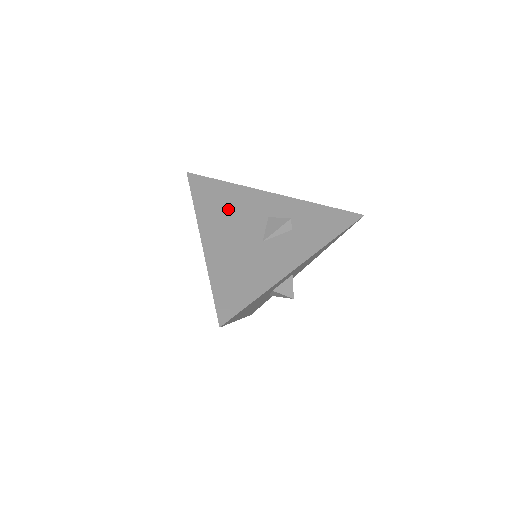
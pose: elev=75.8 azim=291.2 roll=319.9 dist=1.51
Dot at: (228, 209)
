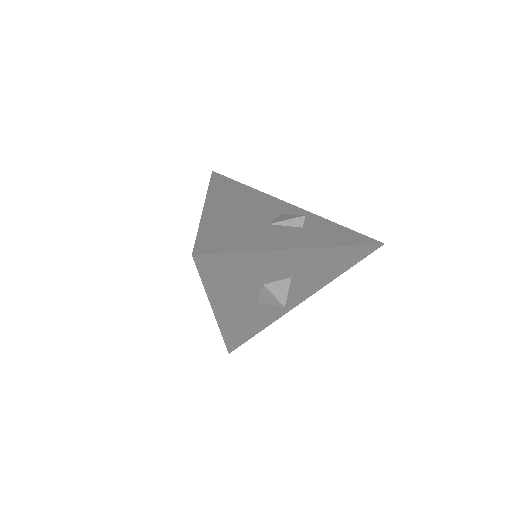
Dot at: (242, 198)
